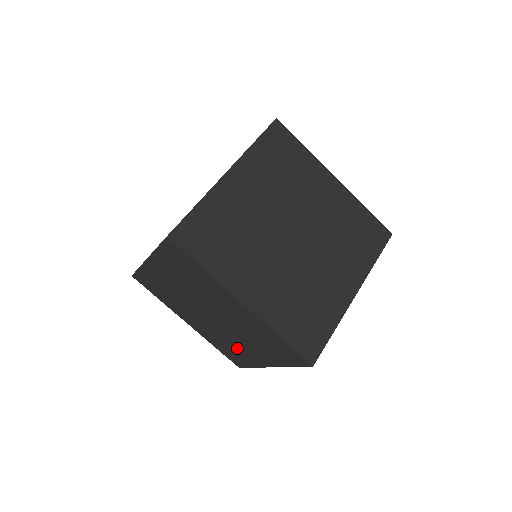
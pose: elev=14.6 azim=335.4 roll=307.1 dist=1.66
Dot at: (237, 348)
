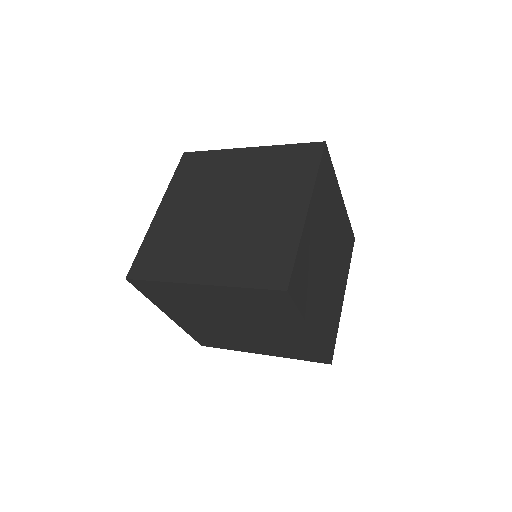
Dot at: (231, 341)
